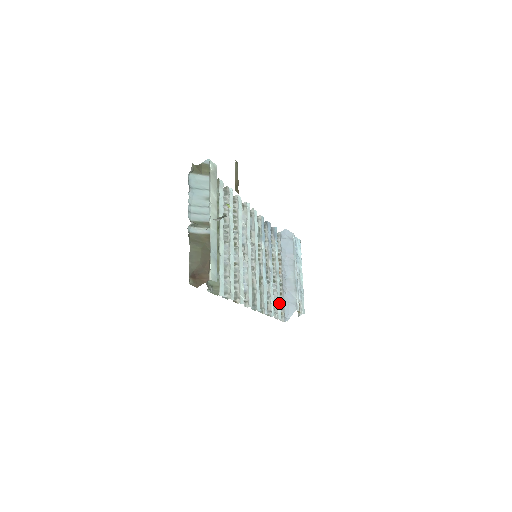
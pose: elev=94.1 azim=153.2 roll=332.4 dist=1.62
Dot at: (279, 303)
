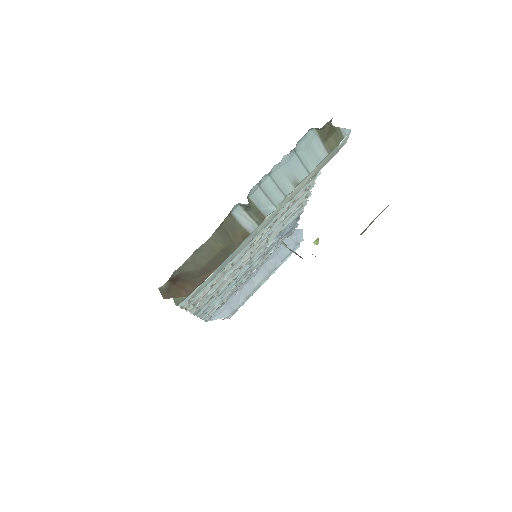
Dot at: (221, 303)
